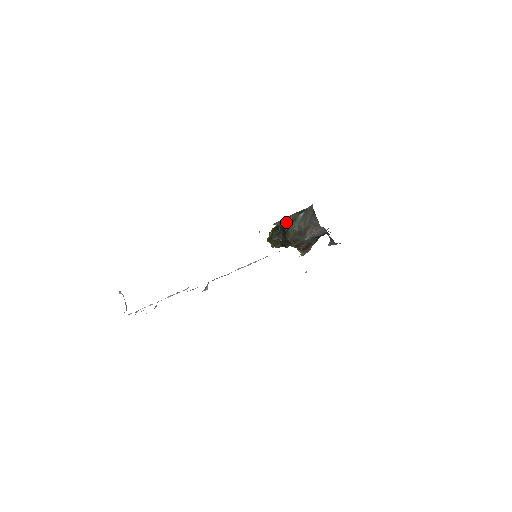
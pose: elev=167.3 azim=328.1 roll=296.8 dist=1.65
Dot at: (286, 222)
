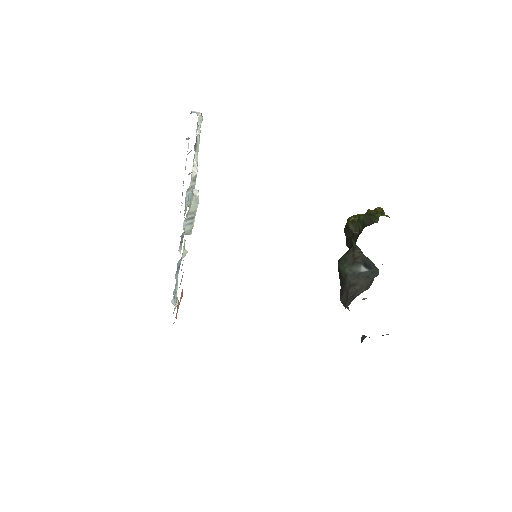
Dot at: (353, 244)
